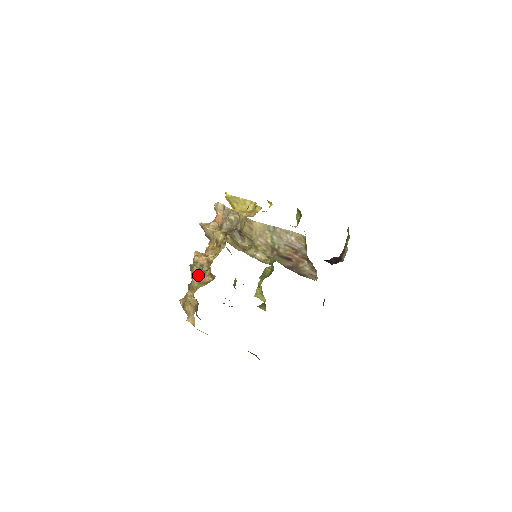
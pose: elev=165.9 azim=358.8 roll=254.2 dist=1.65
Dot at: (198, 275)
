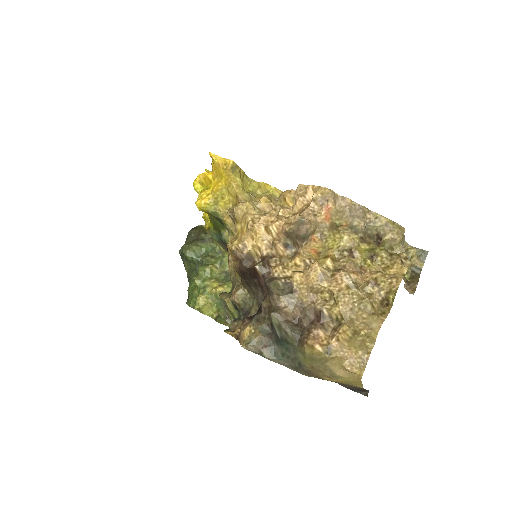
Dot at: (370, 303)
